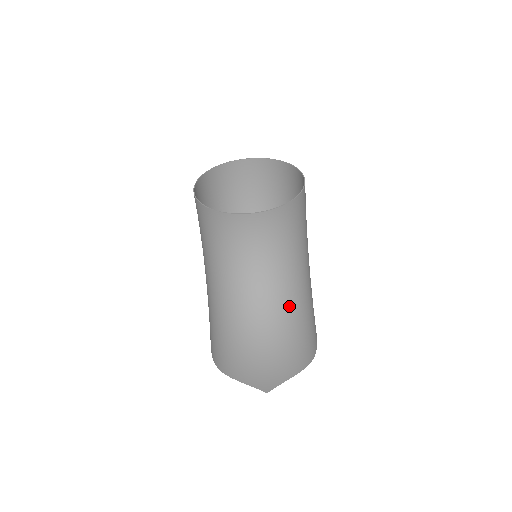
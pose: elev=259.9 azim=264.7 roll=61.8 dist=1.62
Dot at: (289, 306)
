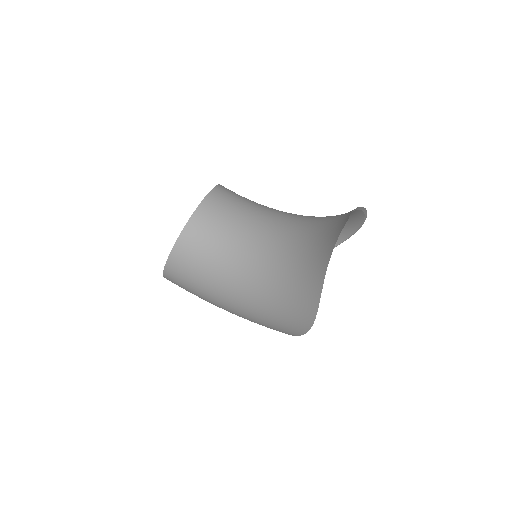
Dot at: (303, 220)
